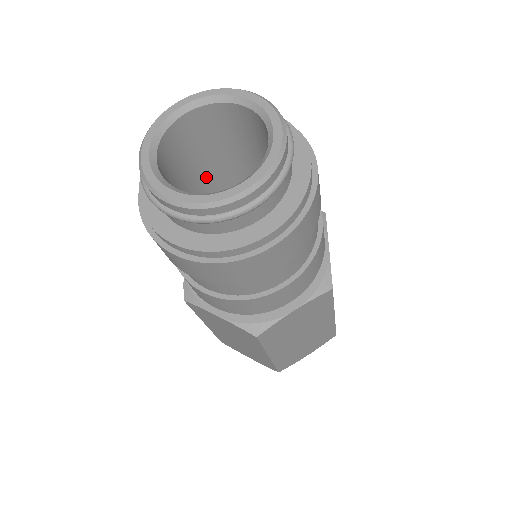
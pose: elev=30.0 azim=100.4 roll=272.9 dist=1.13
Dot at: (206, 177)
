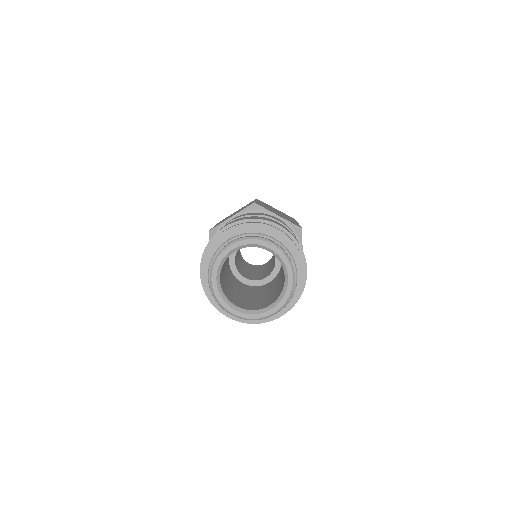
Dot at: occluded
